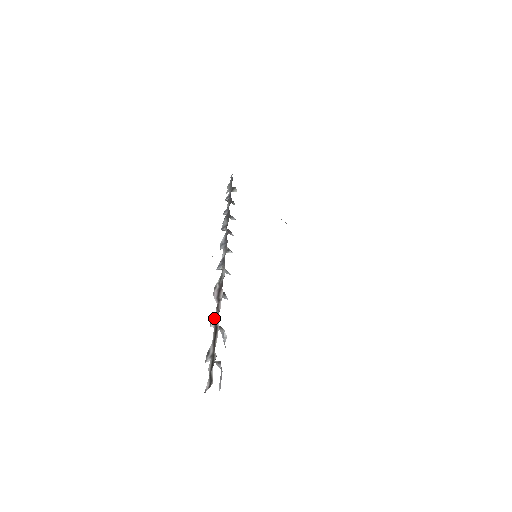
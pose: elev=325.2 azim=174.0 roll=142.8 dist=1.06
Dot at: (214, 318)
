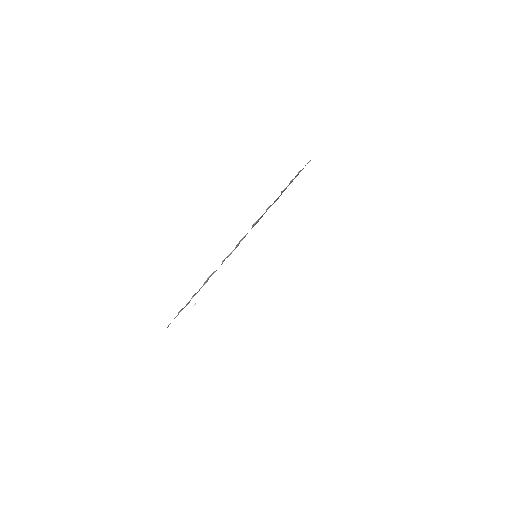
Dot at: (194, 294)
